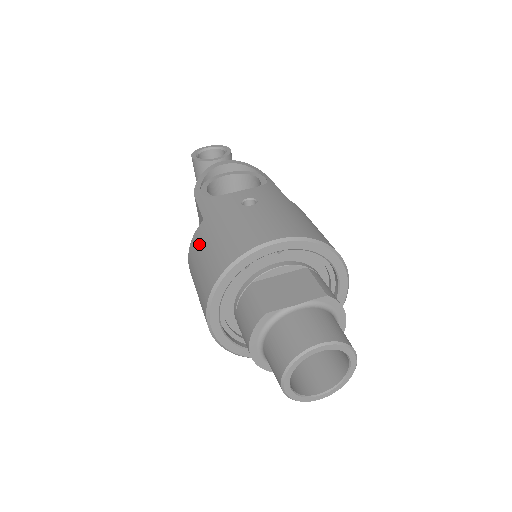
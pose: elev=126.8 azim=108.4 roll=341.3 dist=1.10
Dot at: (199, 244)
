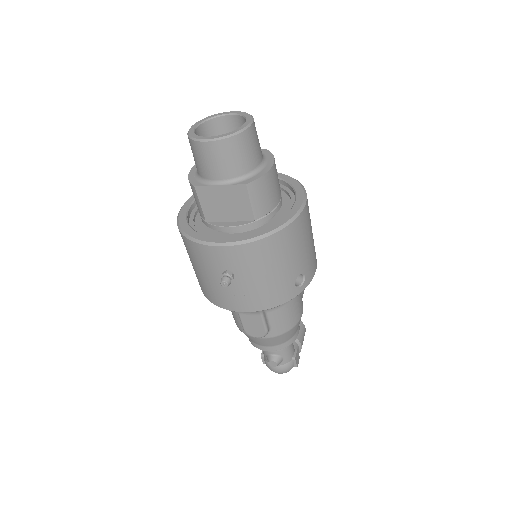
Dot at: occluded
